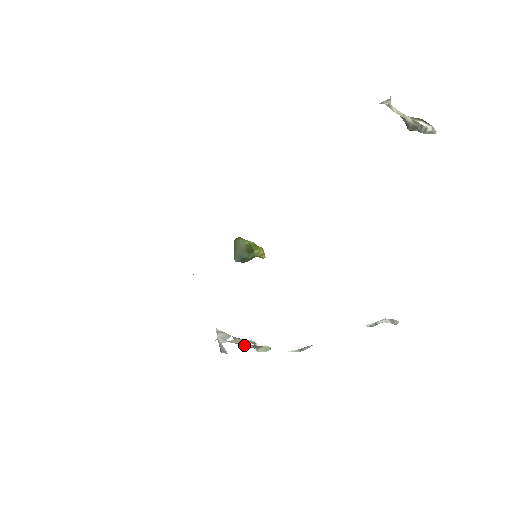
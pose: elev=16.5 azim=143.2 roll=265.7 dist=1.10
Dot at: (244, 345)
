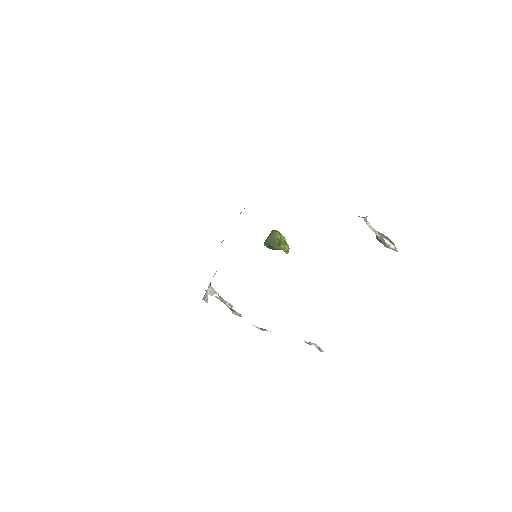
Dot at: (225, 304)
